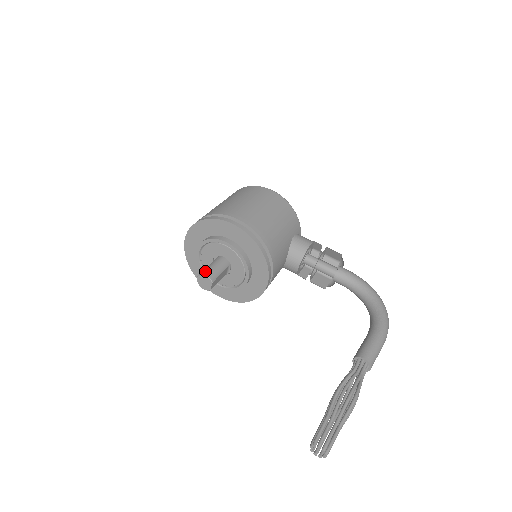
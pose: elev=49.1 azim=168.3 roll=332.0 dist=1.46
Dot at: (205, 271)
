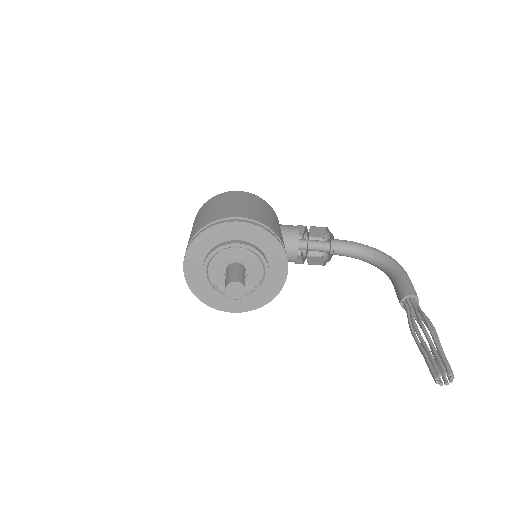
Dot at: (231, 279)
